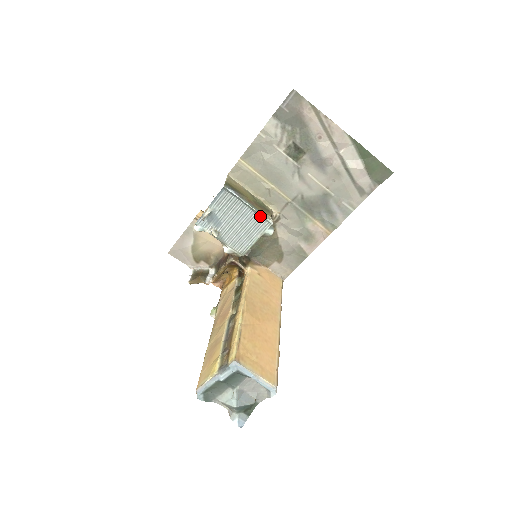
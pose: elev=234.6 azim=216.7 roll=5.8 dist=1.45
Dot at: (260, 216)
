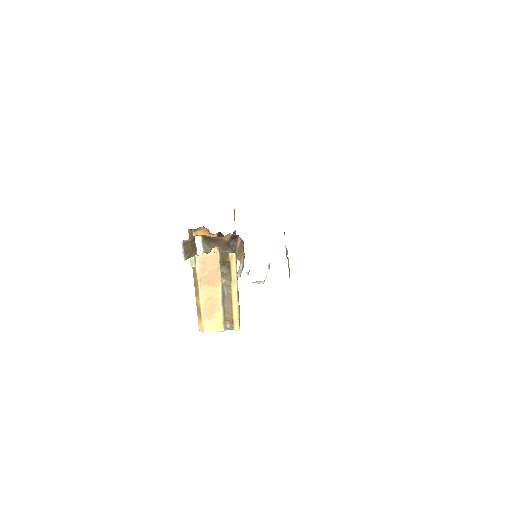
Dot at: occluded
